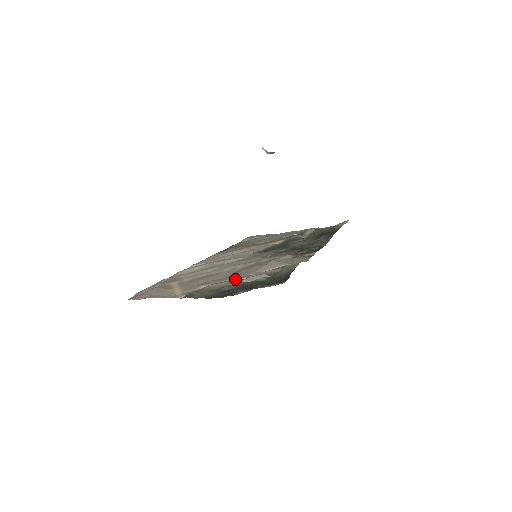
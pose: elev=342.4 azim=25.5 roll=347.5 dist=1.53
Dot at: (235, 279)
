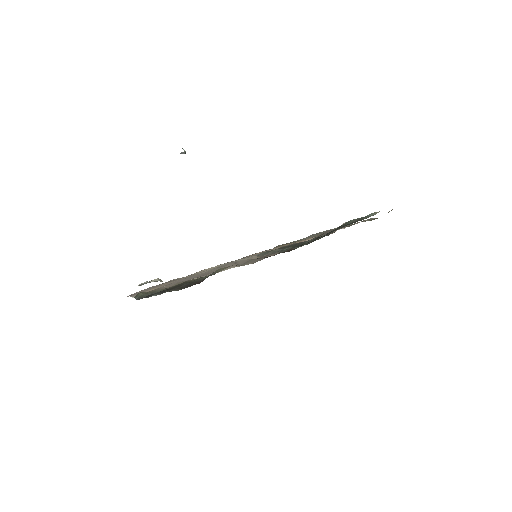
Dot at: occluded
